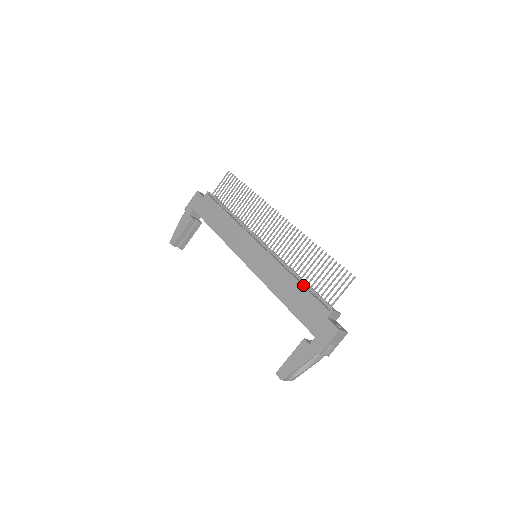
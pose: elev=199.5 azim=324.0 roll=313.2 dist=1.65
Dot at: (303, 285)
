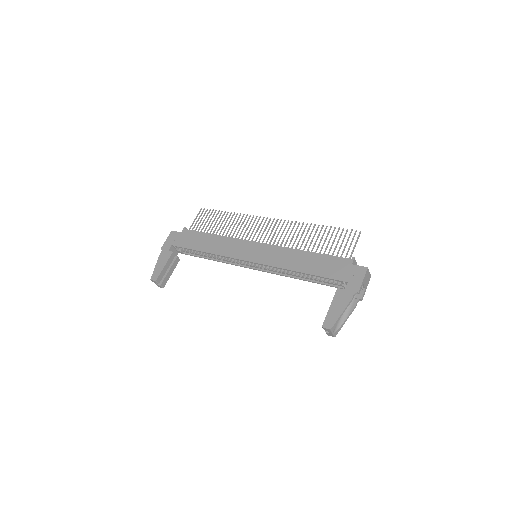
Dot at: (317, 253)
